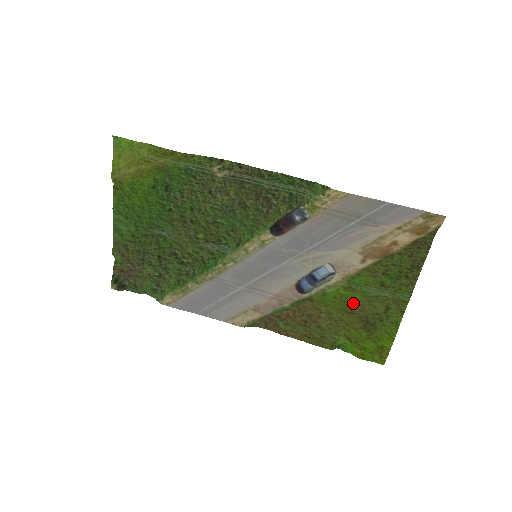
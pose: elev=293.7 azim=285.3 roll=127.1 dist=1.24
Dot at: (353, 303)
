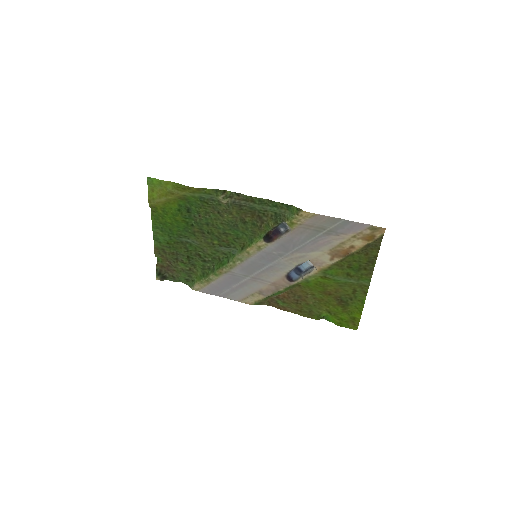
Dot at: (329, 287)
